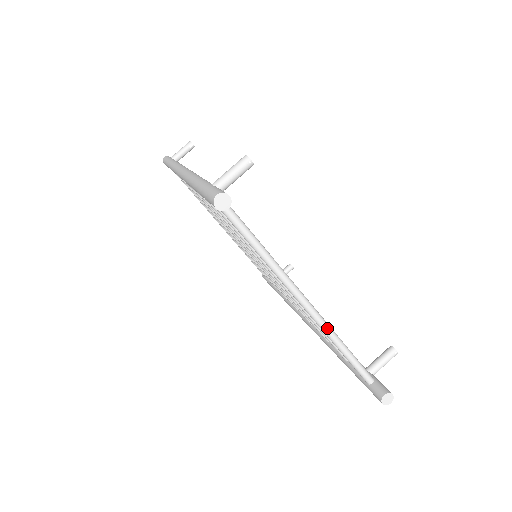
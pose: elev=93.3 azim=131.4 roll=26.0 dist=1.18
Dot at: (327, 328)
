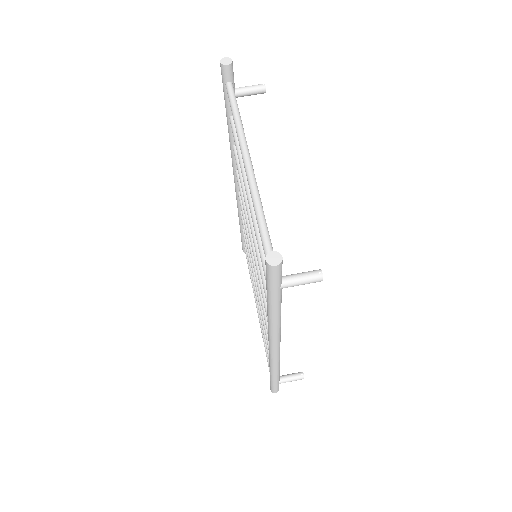
Dot at: (254, 187)
